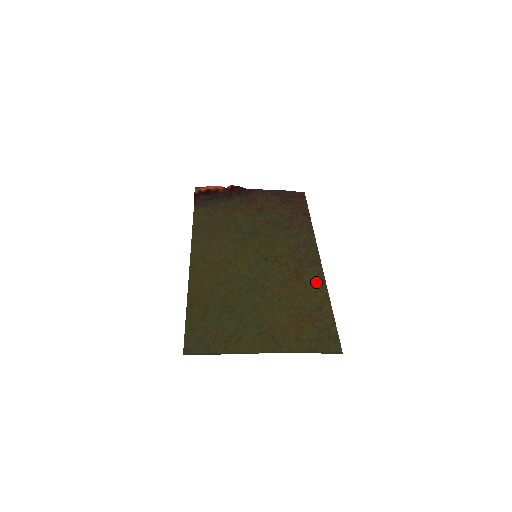
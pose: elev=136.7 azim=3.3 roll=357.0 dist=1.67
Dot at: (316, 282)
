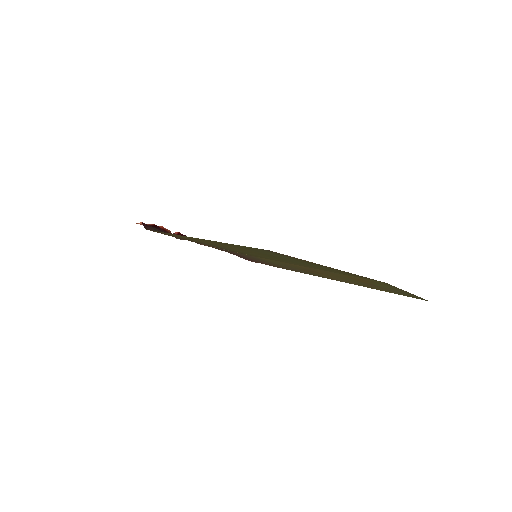
Dot at: (336, 279)
